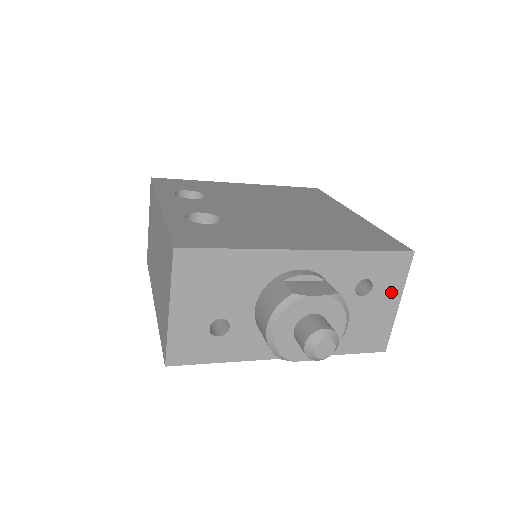
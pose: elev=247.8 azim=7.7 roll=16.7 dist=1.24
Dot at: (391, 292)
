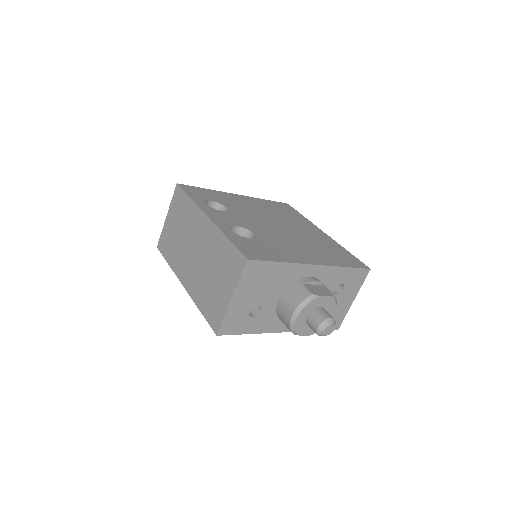
Dot at: (352, 293)
